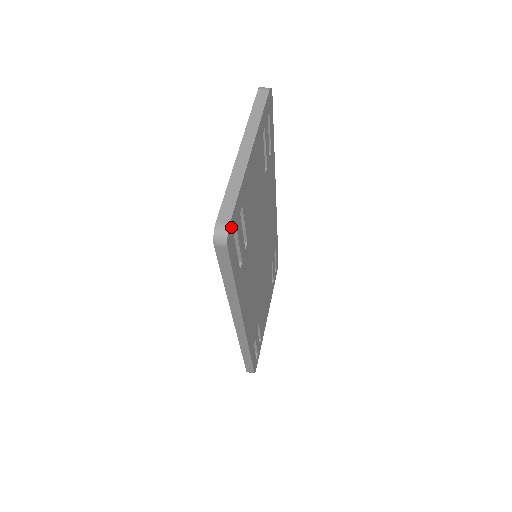
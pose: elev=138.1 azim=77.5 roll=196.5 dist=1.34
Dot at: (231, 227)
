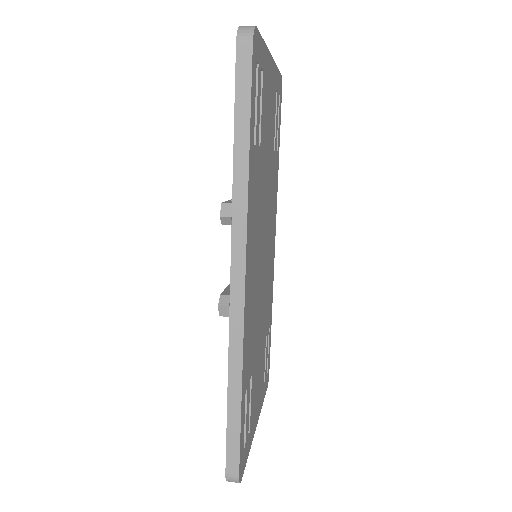
Dot at: (256, 39)
